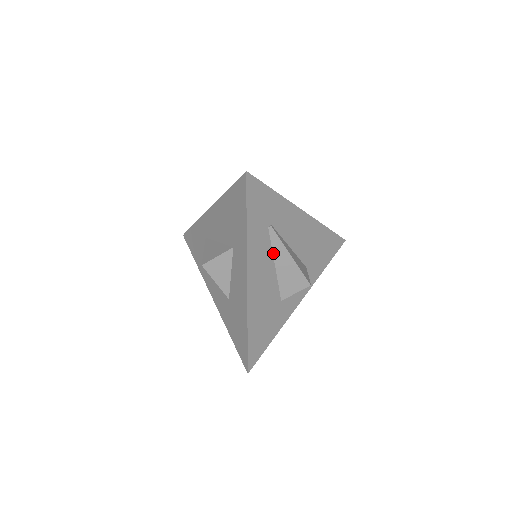
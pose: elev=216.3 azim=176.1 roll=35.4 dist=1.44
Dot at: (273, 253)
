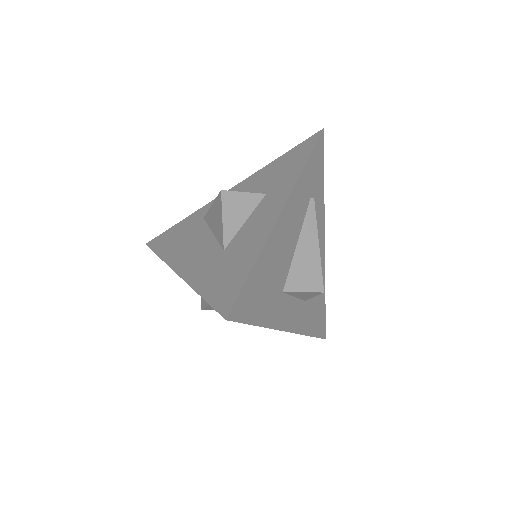
Dot at: (302, 227)
